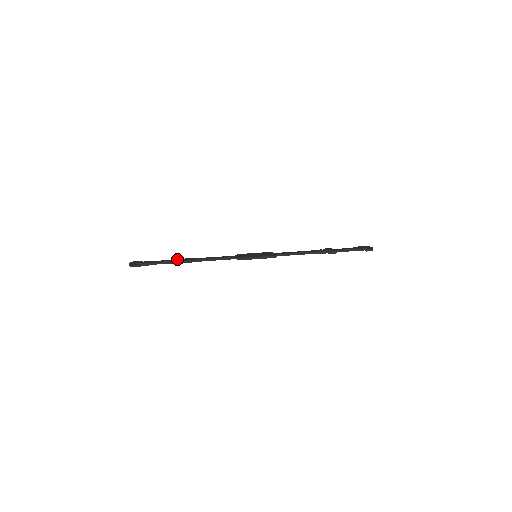
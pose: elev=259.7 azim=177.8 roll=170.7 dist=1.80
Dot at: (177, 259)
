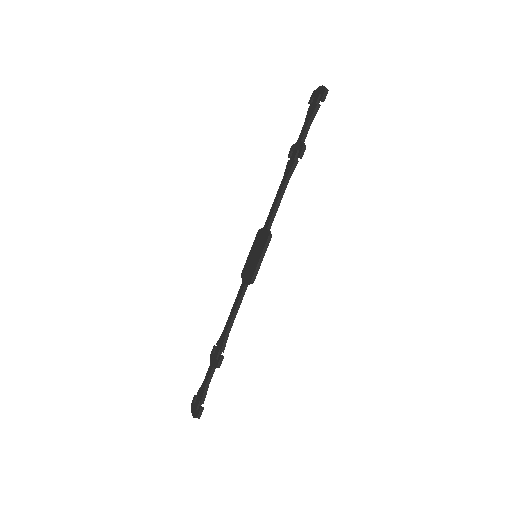
Dot at: (213, 356)
